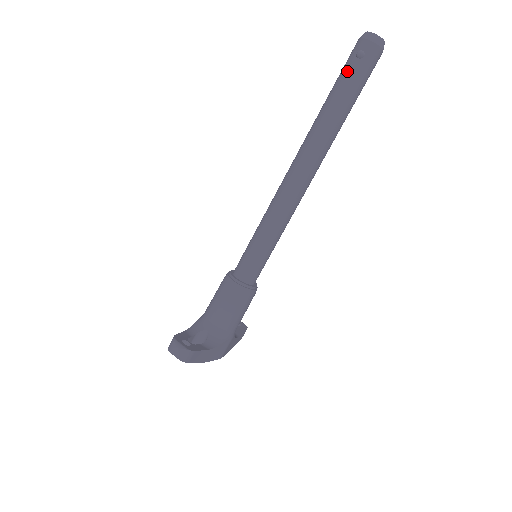
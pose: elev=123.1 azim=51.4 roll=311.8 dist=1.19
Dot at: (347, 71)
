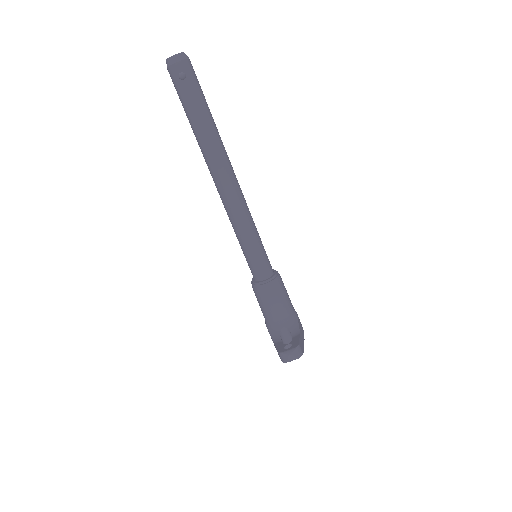
Dot at: (186, 94)
